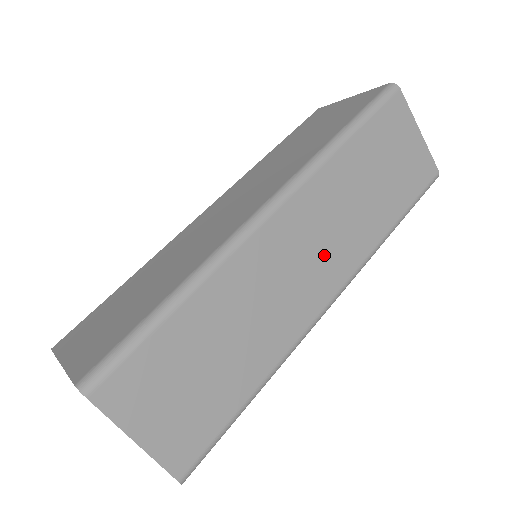
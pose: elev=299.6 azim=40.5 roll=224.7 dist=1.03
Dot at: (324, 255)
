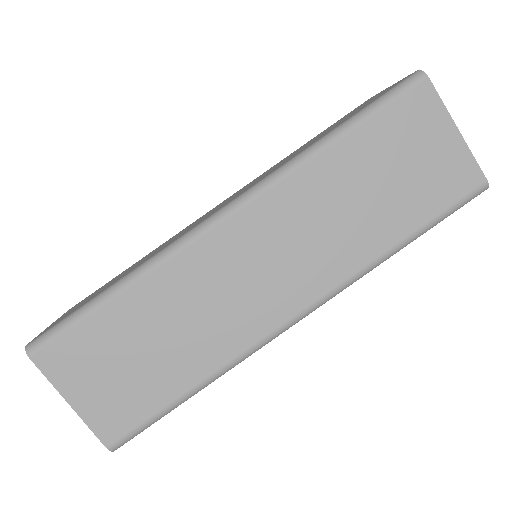
Dot at: (290, 267)
